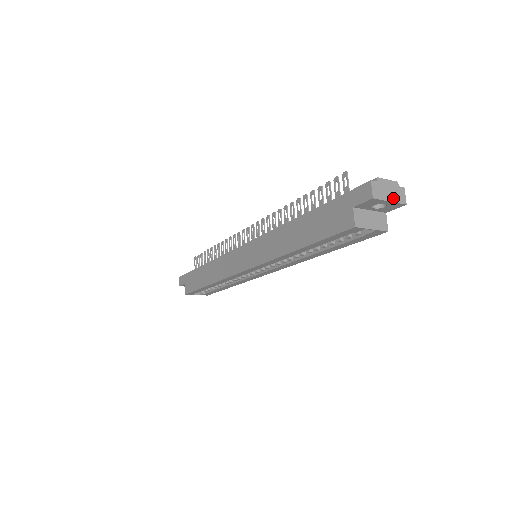
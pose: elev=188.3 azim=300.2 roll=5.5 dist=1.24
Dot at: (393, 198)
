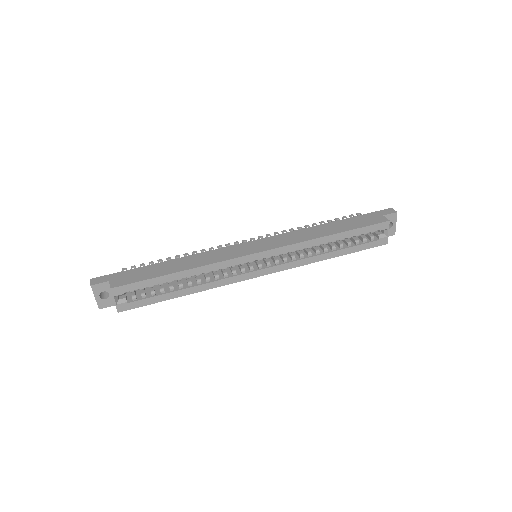
Dot at: (395, 225)
